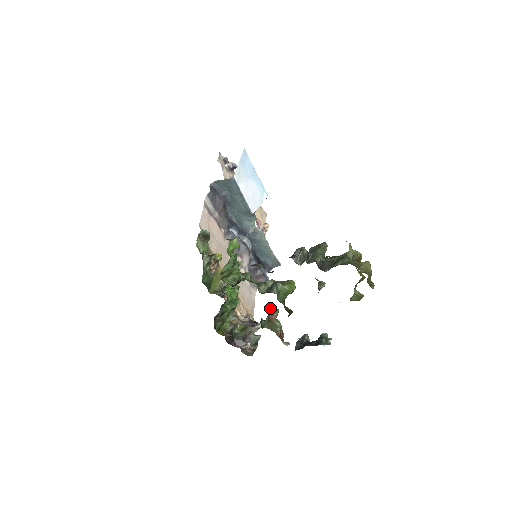
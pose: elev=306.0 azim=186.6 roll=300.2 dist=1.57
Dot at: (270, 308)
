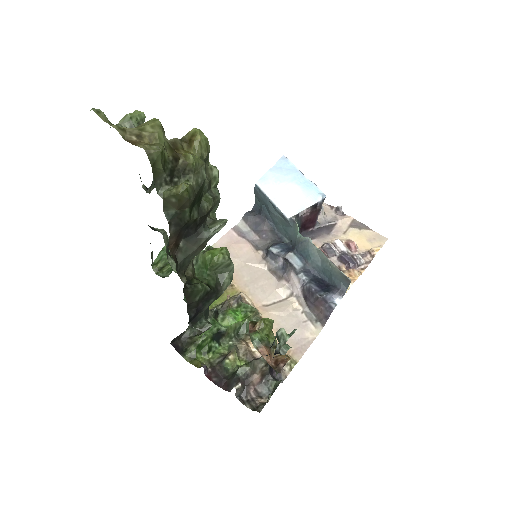
Dot at: occluded
